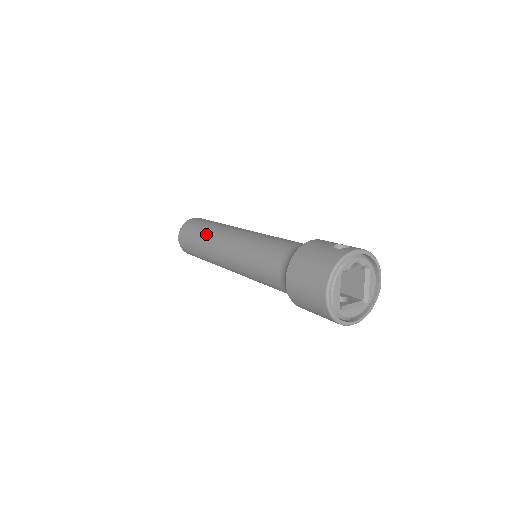
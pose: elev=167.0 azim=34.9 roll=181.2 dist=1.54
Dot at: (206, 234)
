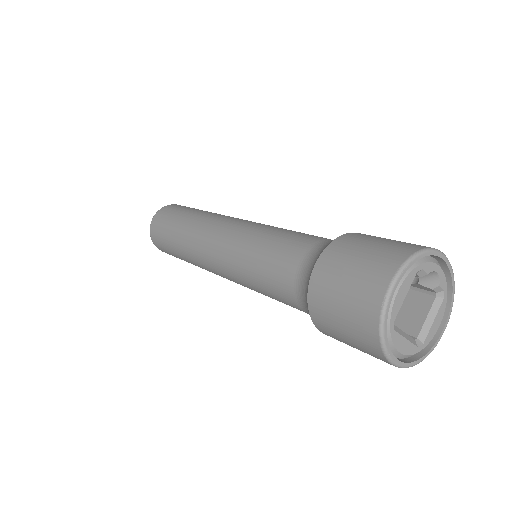
Dot at: (199, 214)
